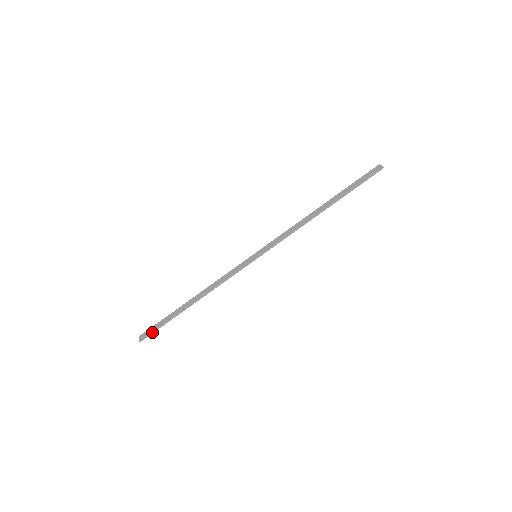
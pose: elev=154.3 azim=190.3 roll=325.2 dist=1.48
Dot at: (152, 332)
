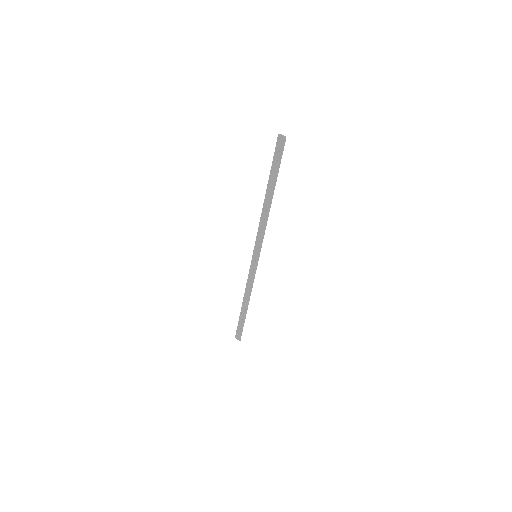
Dot at: (241, 333)
